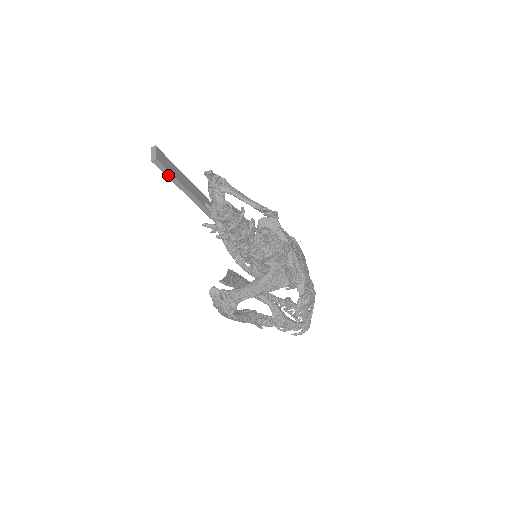
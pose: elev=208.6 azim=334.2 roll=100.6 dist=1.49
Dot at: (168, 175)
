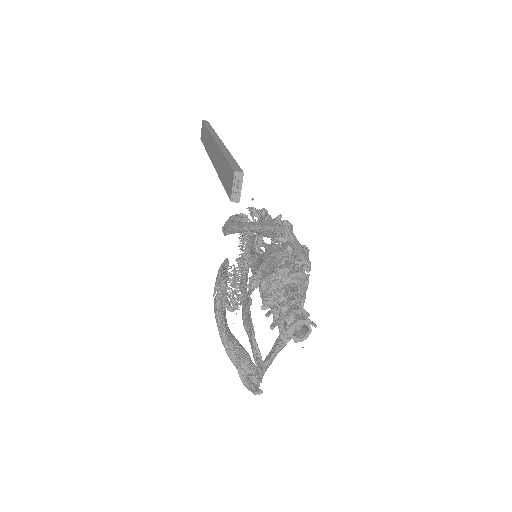
Dot at: occluded
